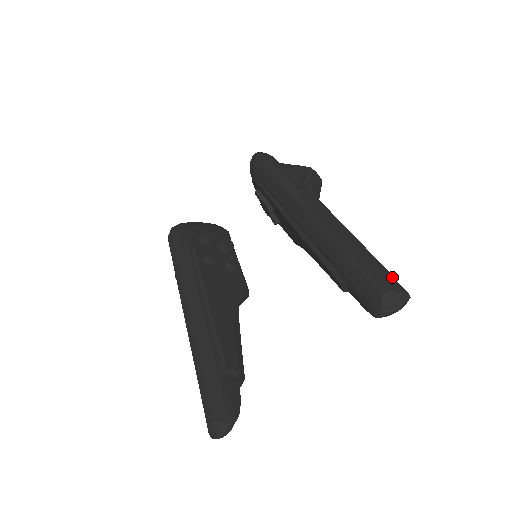
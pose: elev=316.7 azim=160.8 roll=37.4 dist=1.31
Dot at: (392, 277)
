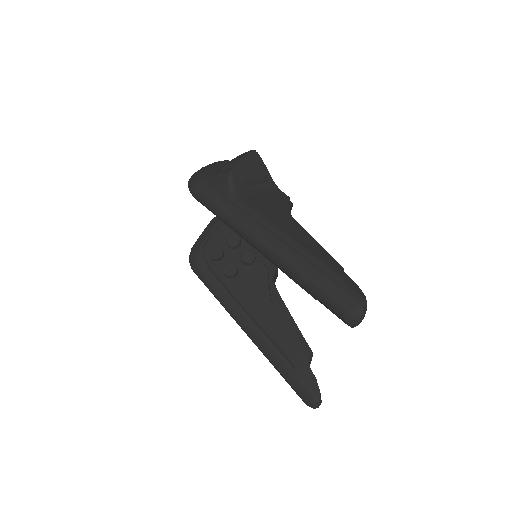
Dot at: (344, 292)
